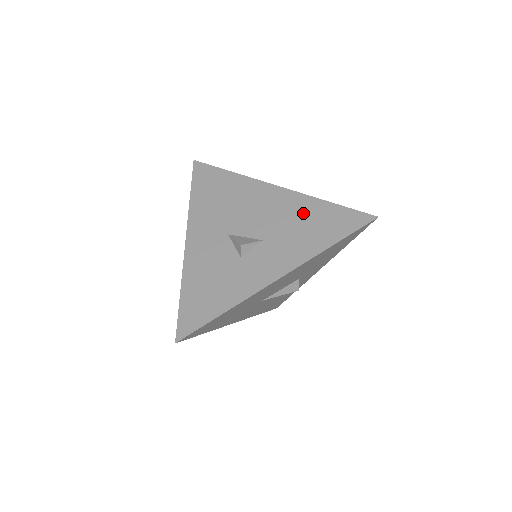
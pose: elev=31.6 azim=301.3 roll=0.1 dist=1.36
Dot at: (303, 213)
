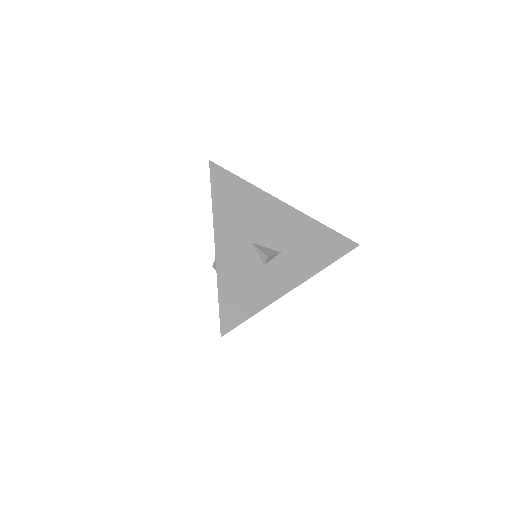
Dot at: (308, 233)
